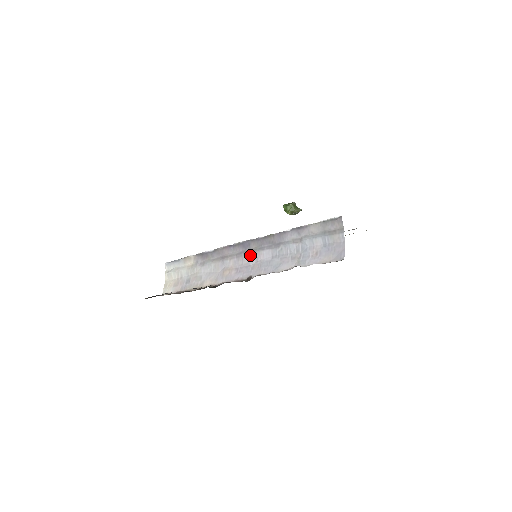
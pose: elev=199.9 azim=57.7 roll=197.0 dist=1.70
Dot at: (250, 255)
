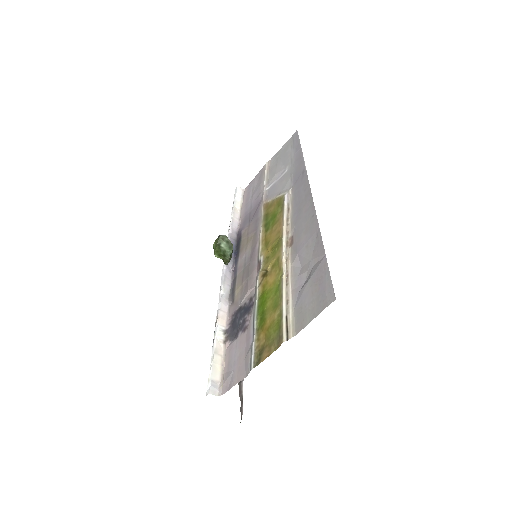
Dot at: occluded
